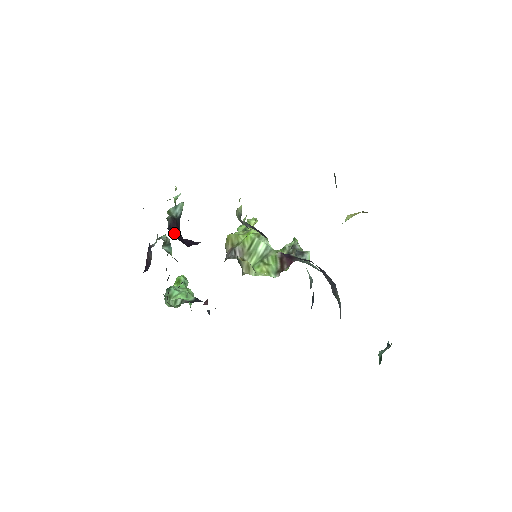
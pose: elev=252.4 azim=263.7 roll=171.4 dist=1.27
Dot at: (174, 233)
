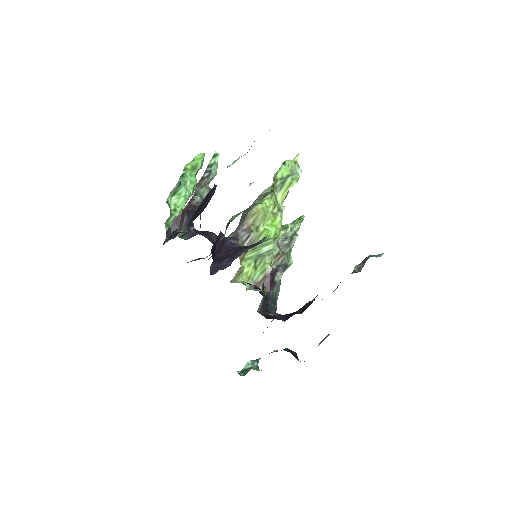
Dot at: (215, 242)
